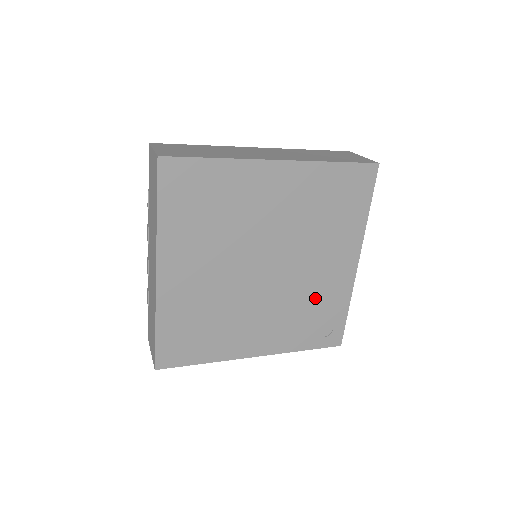
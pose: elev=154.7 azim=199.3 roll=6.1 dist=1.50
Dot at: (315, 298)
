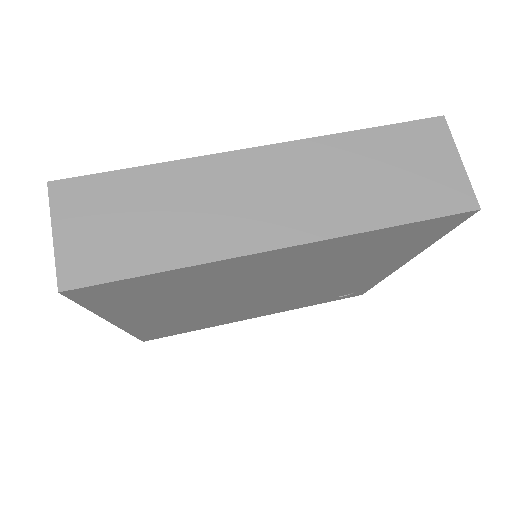
Dot at: (334, 289)
